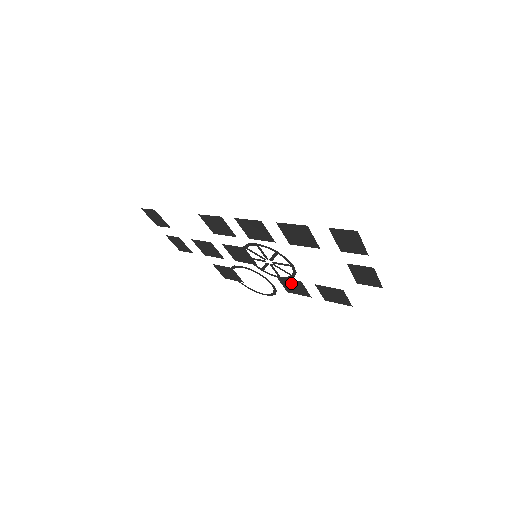
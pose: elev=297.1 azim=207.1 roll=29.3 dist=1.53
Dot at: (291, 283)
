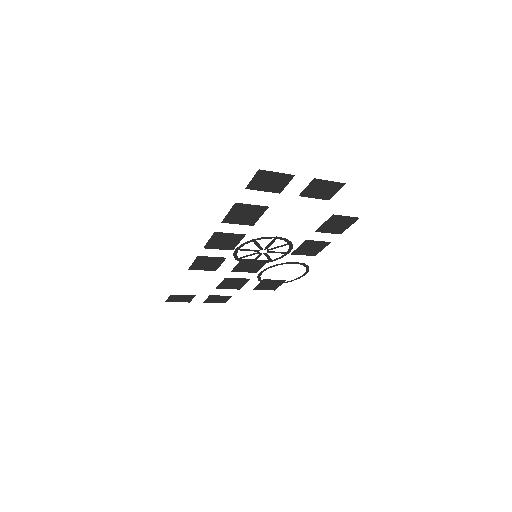
Dot at: (304, 248)
